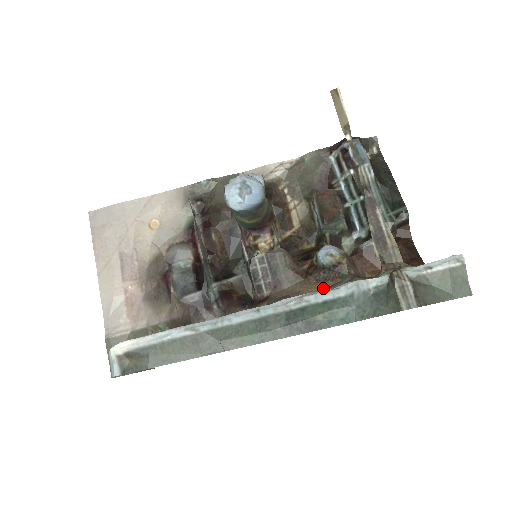
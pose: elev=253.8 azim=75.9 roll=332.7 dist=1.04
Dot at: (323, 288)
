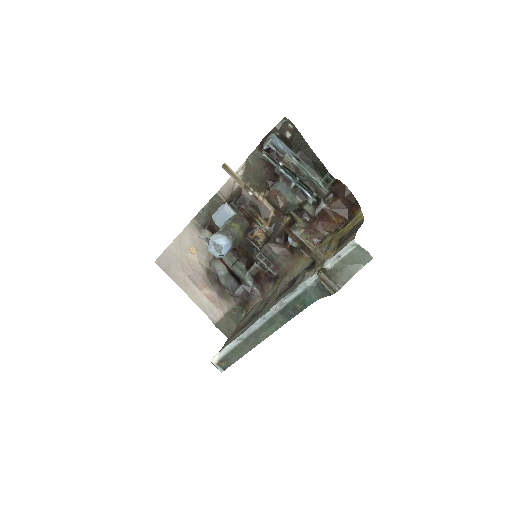
Dot at: (304, 259)
